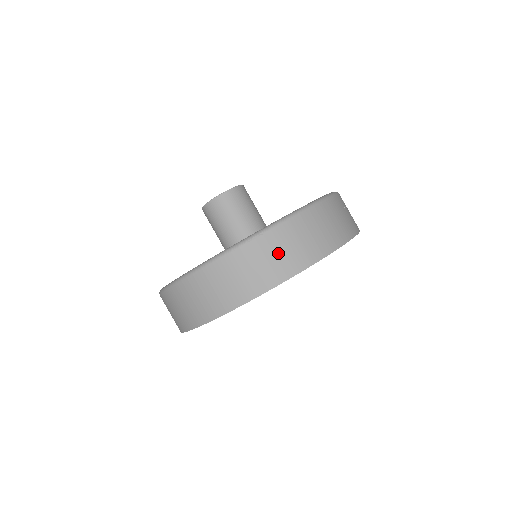
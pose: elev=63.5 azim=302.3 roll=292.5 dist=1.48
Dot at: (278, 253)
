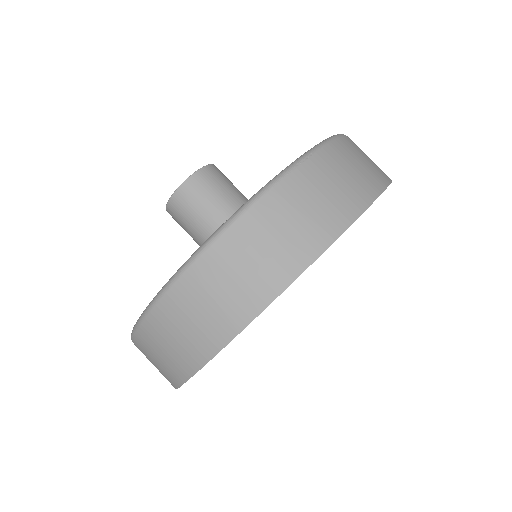
Dot at: (340, 177)
